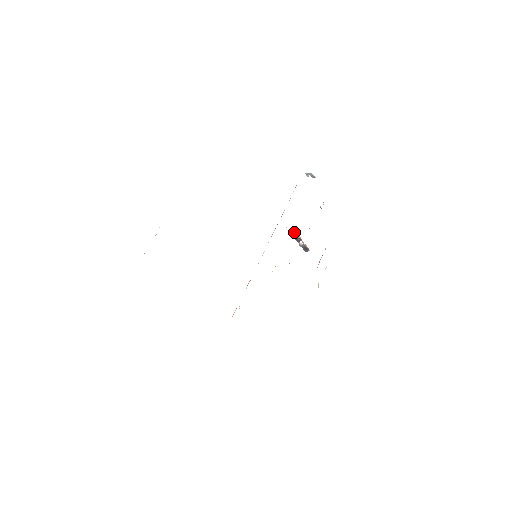
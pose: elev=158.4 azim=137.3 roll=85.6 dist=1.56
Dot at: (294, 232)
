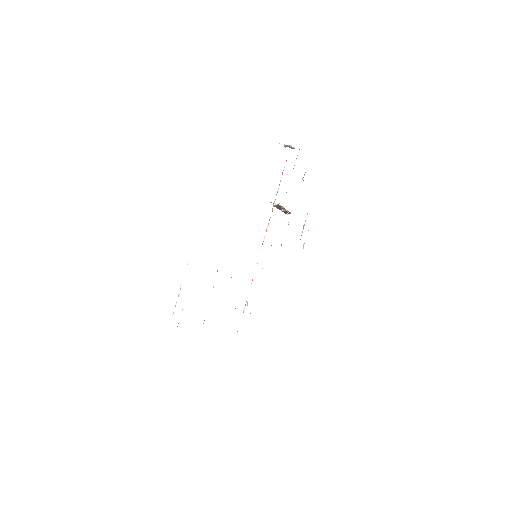
Dot at: (277, 204)
